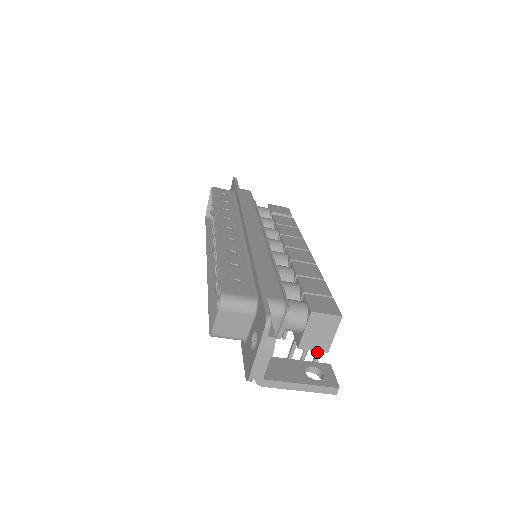
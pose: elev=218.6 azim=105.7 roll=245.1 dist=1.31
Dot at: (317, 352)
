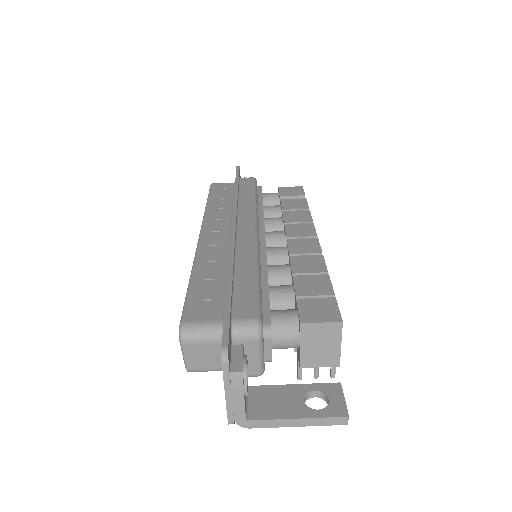
Dot at: occluded
